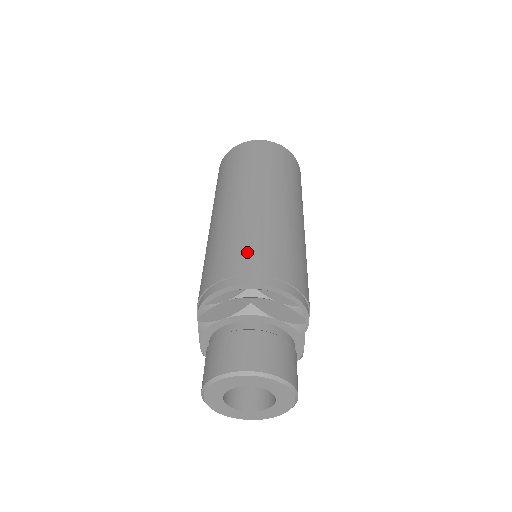
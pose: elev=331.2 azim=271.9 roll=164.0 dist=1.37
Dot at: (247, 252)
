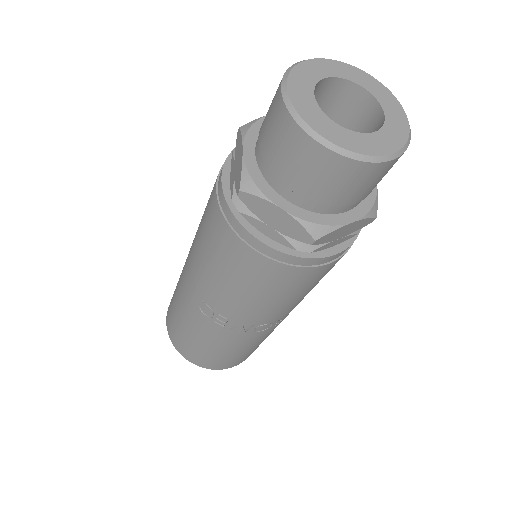
Dot at: occluded
